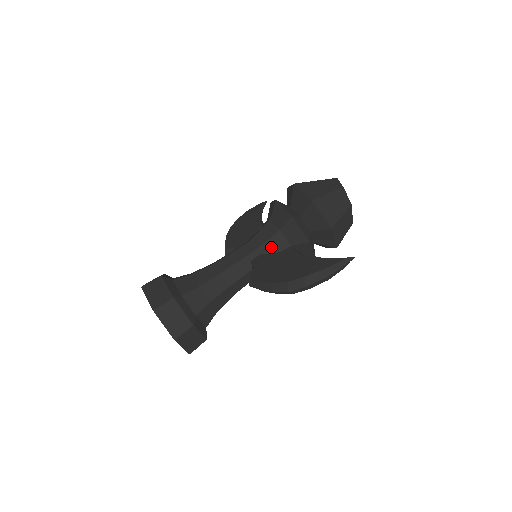
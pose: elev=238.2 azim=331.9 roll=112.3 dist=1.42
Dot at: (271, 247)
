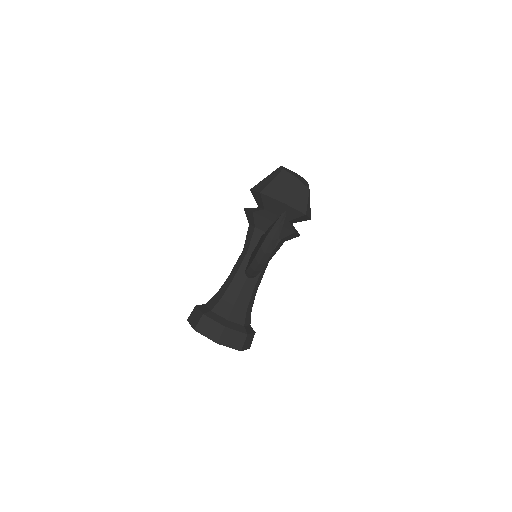
Dot at: (256, 243)
